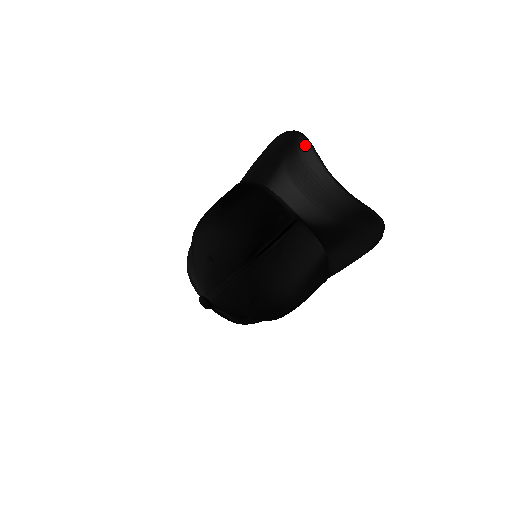
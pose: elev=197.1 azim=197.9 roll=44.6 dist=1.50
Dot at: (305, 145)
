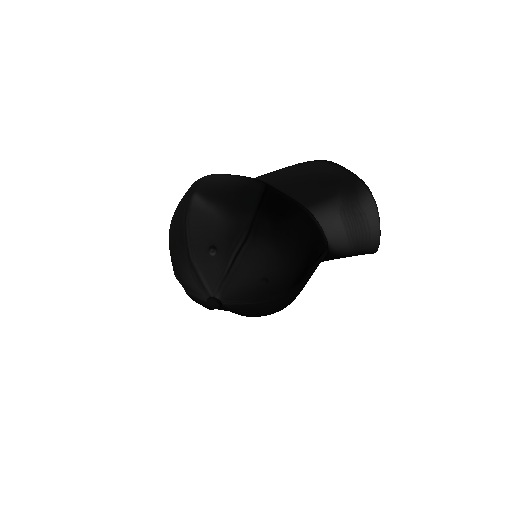
Dot at: (370, 200)
